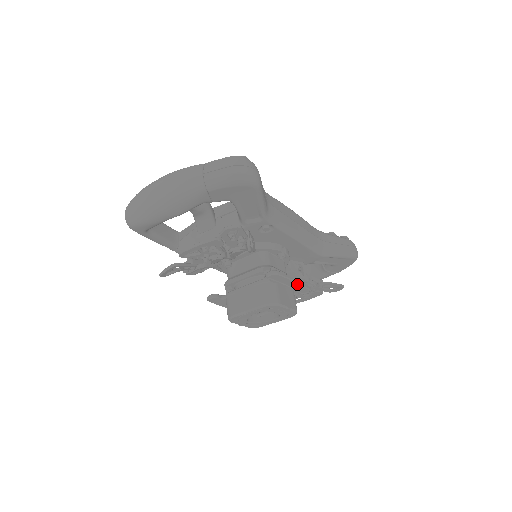
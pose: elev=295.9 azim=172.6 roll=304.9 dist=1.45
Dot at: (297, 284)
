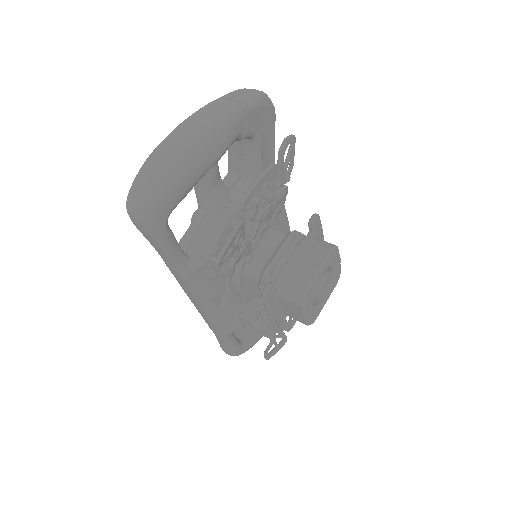
Dot at: occluded
